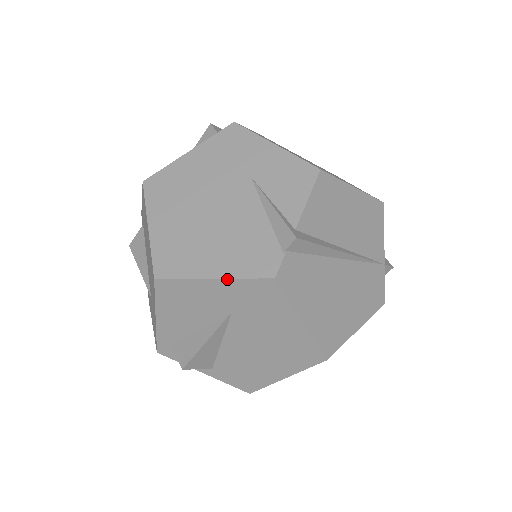
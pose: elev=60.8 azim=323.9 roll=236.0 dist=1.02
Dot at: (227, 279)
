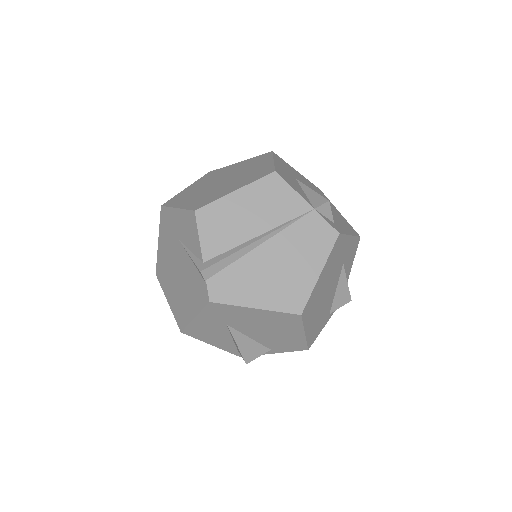
Dot at: (198, 315)
